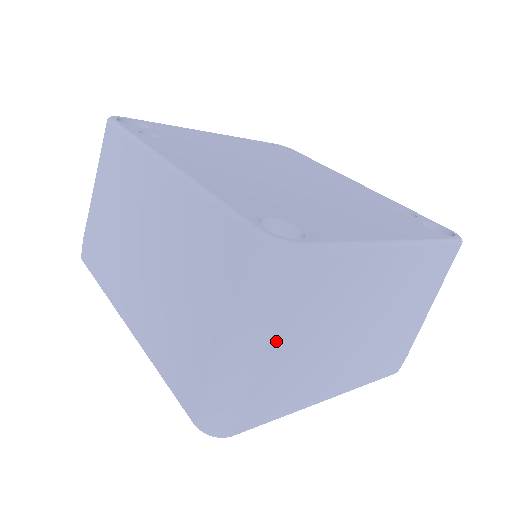
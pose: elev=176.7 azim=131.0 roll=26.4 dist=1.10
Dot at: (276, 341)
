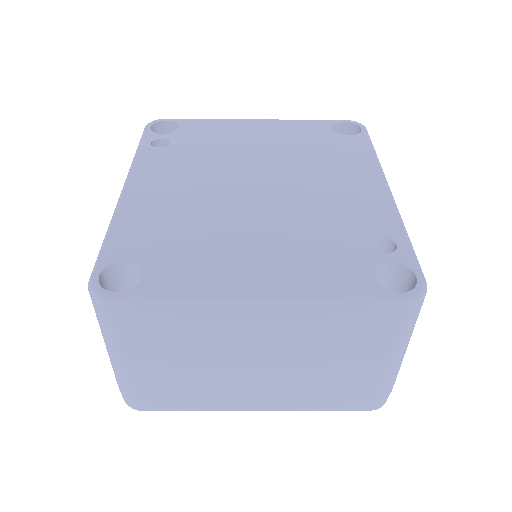
Dot at: (136, 360)
